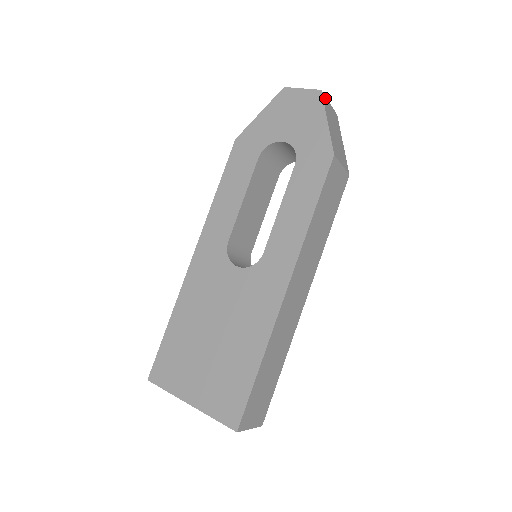
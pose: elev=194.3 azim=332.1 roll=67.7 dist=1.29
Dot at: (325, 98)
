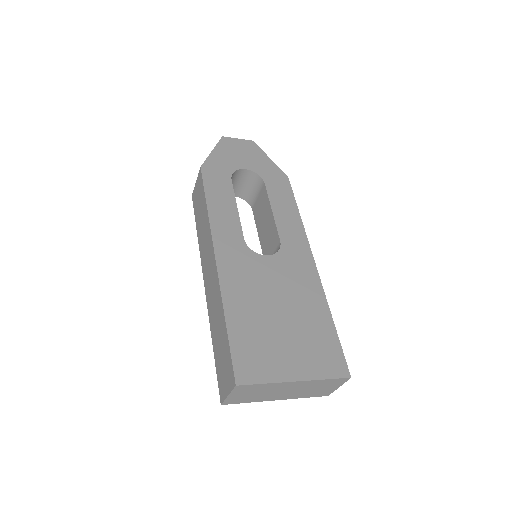
Dot at: occluded
